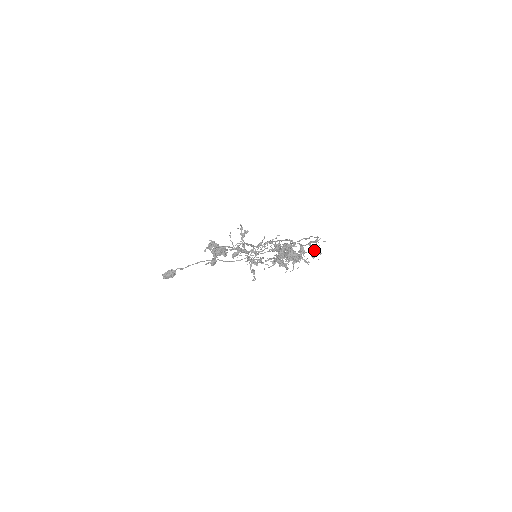
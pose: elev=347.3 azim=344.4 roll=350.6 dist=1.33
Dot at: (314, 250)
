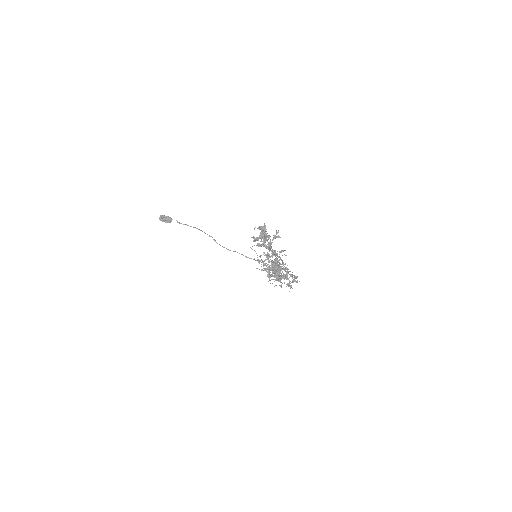
Dot at: occluded
